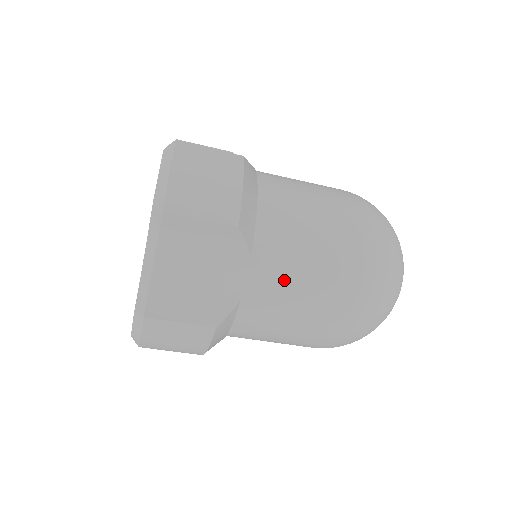
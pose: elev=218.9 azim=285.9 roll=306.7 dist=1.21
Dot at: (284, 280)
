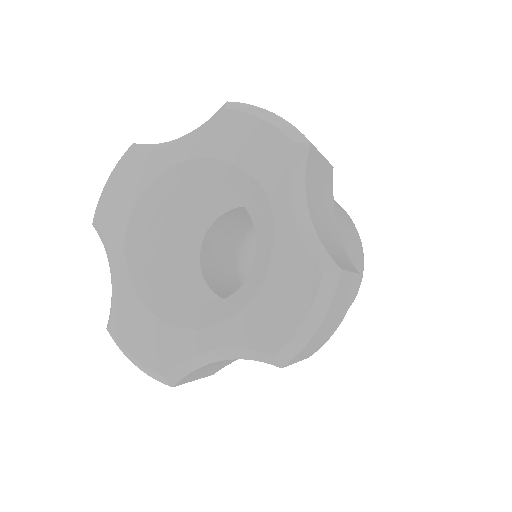
Dot at: occluded
